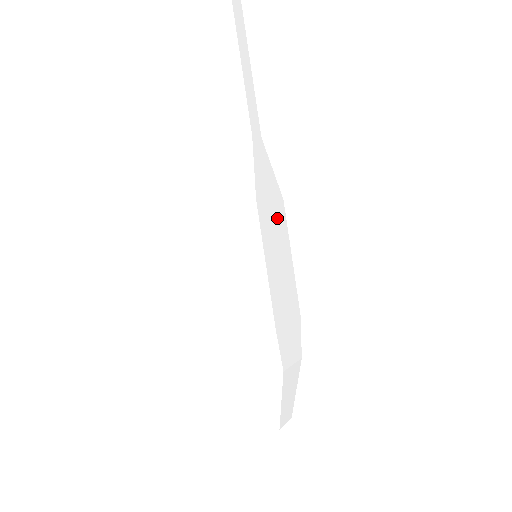
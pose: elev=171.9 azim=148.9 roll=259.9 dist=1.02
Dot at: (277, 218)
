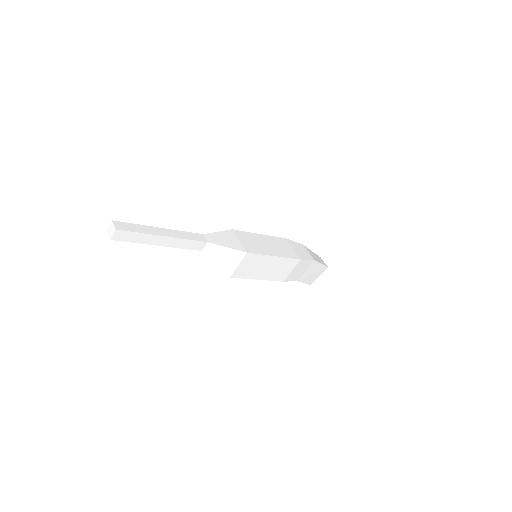
Dot at: (246, 239)
